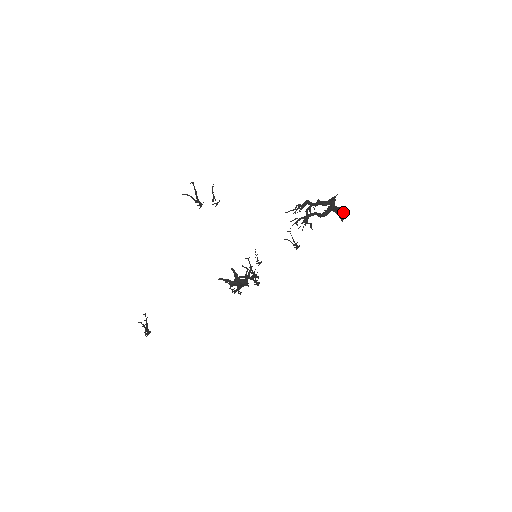
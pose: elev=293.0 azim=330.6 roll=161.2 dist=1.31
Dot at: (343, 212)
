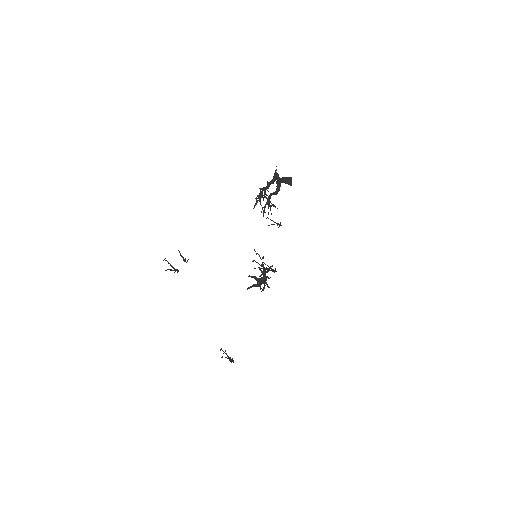
Dot at: (287, 179)
